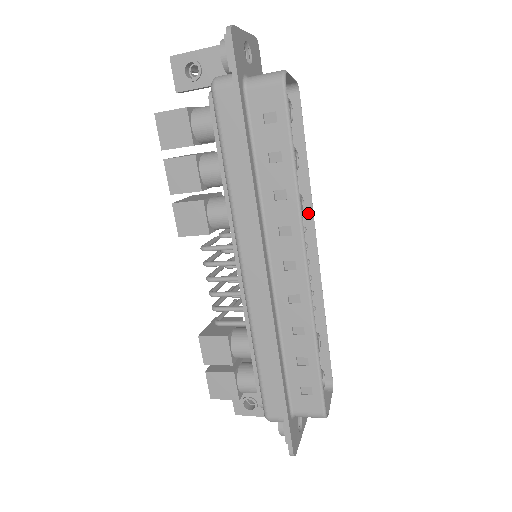
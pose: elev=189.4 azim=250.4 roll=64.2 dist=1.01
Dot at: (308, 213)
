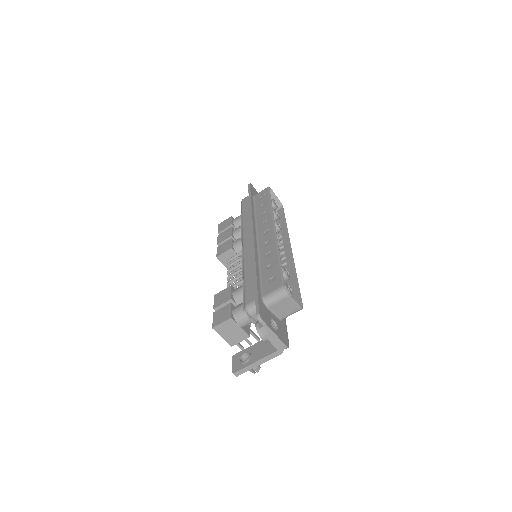
Dot at: (287, 238)
